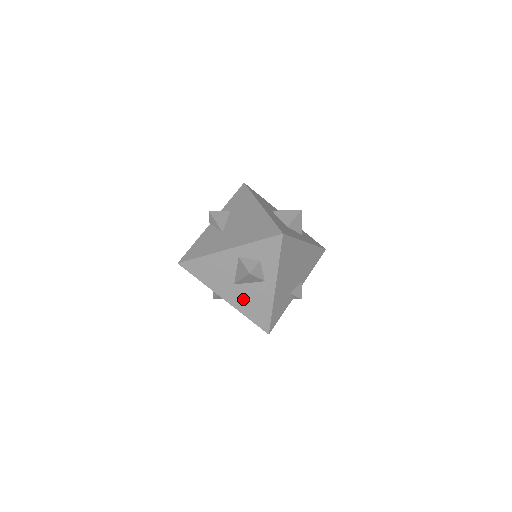
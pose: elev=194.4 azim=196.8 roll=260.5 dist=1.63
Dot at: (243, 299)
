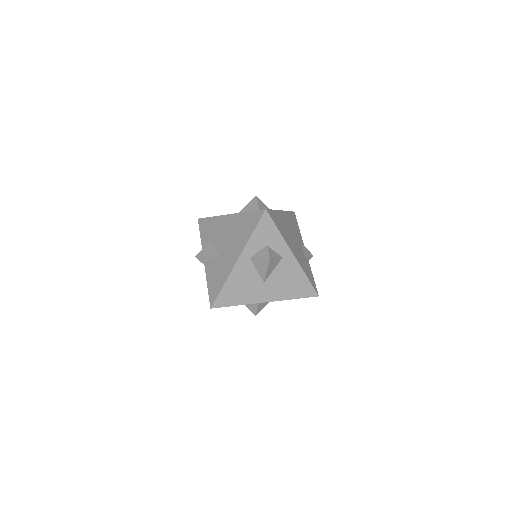
Dot at: (279, 287)
